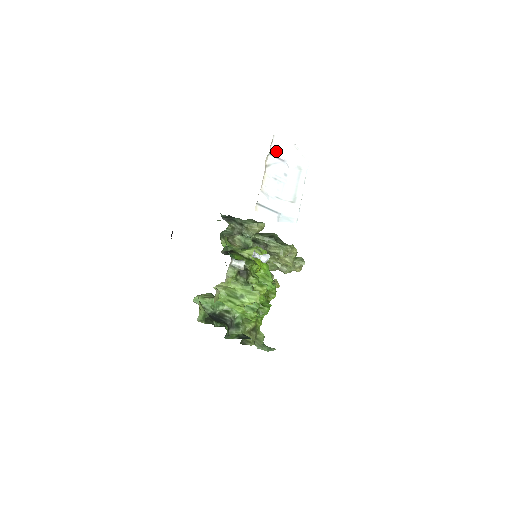
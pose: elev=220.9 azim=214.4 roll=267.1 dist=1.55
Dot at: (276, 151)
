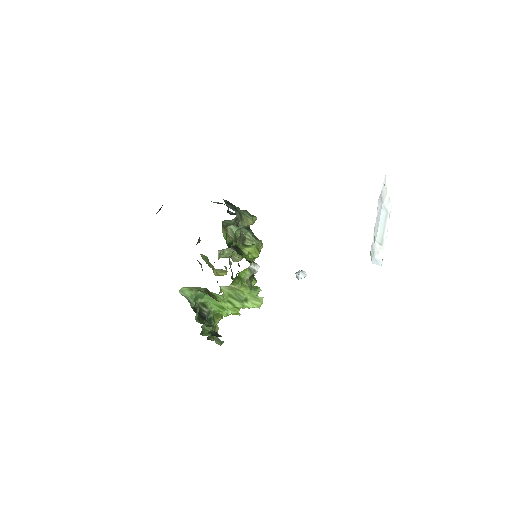
Dot at: (383, 191)
